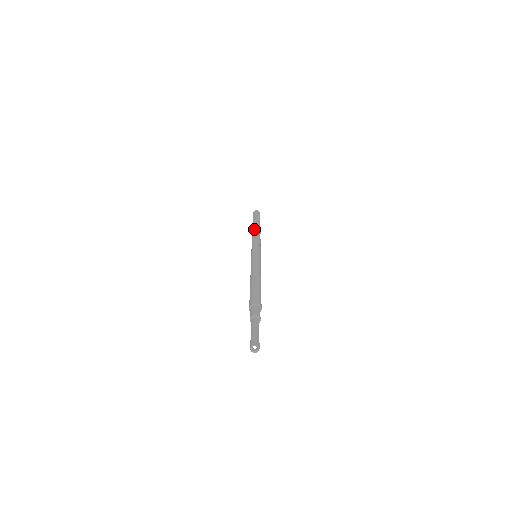
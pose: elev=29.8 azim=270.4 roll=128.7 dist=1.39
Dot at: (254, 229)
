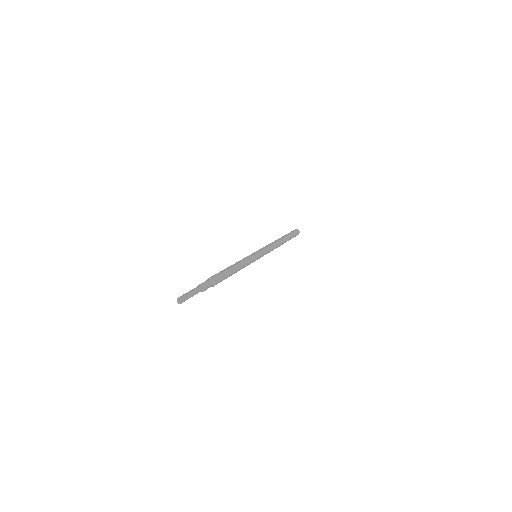
Dot at: (275, 240)
